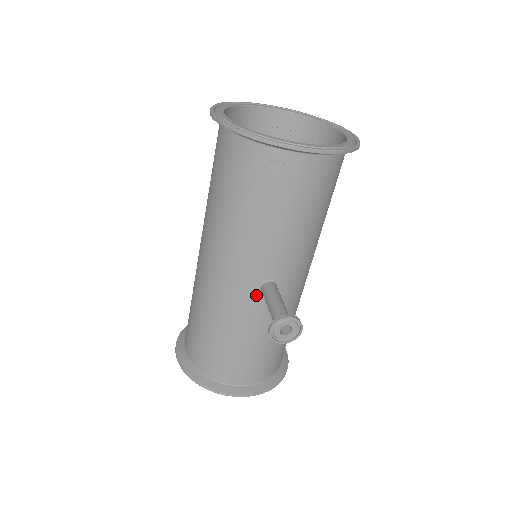
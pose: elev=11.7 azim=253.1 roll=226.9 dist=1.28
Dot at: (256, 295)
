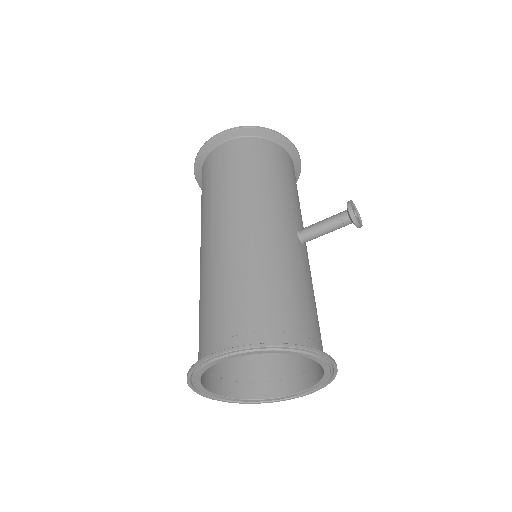
Dot at: (297, 240)
